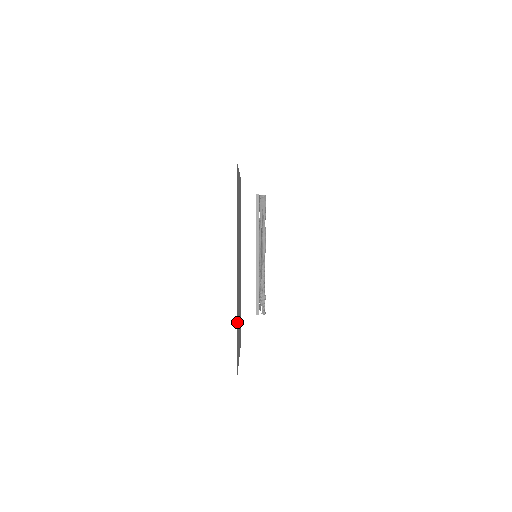
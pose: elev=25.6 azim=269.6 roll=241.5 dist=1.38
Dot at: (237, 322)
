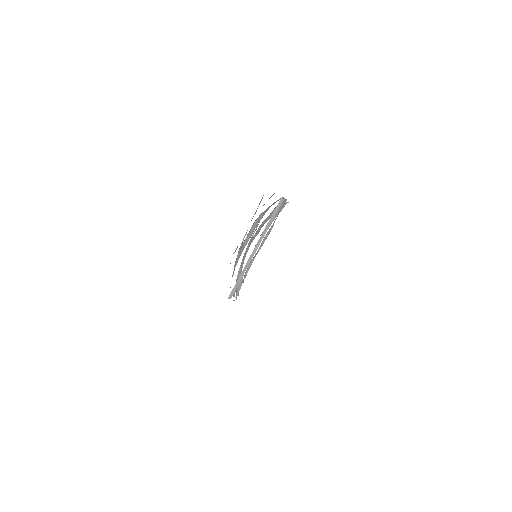
Dot at: occluded
